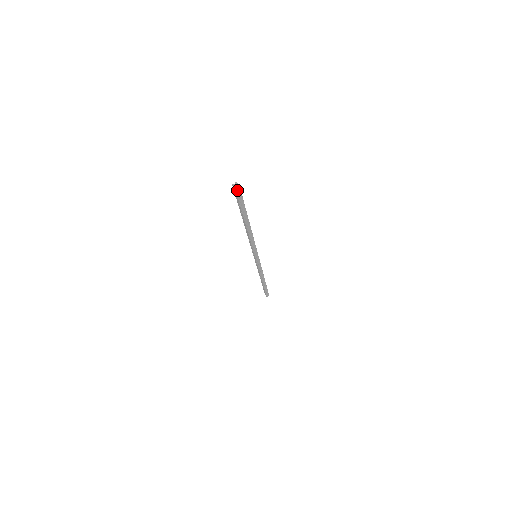
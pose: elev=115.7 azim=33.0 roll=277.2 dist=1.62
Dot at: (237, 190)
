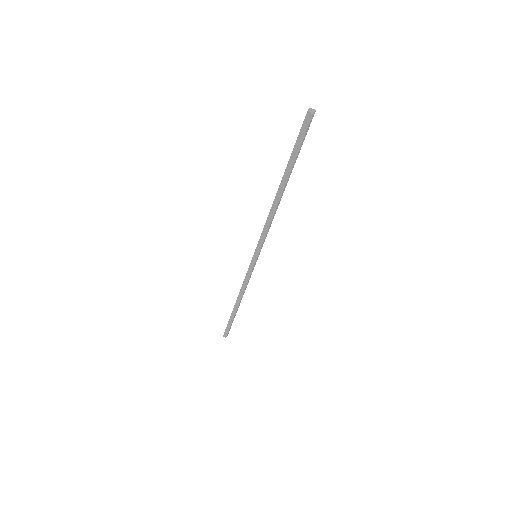
Dot at: (308, 117)
